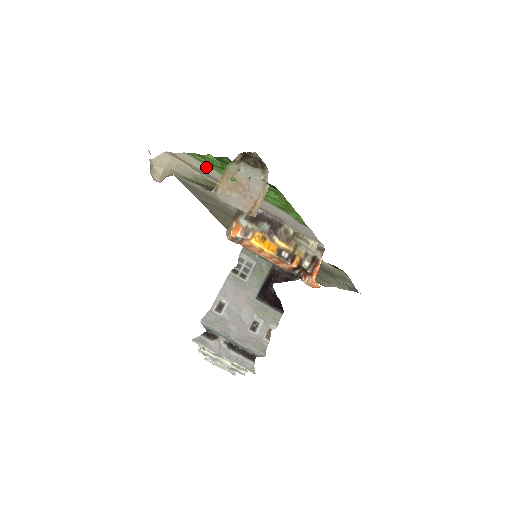
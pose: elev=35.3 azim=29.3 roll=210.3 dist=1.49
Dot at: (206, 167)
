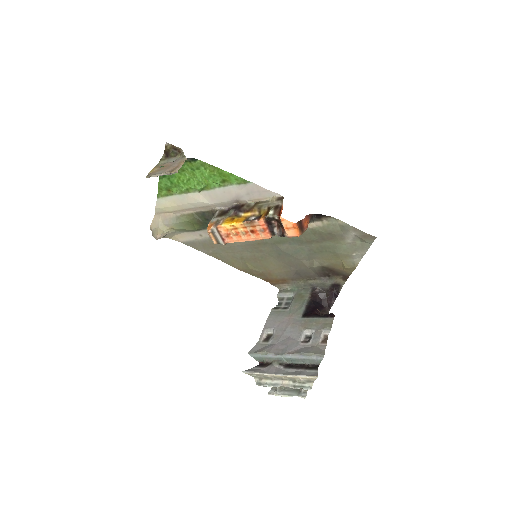
Dot at: (173, 199)
